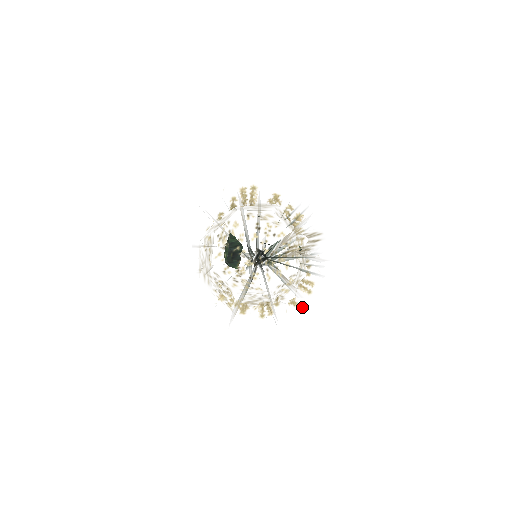
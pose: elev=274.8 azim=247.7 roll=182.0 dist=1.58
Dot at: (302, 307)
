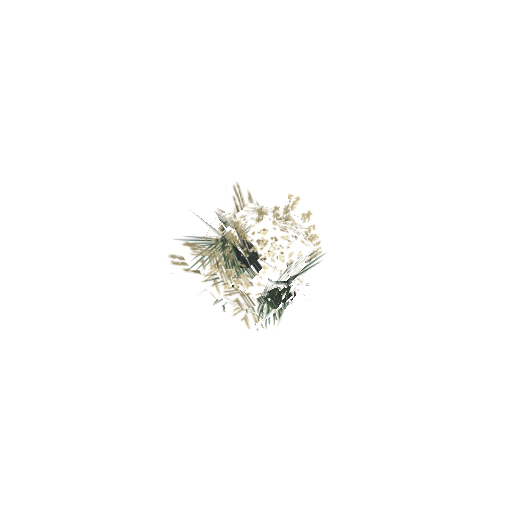
Dot at: occluded
